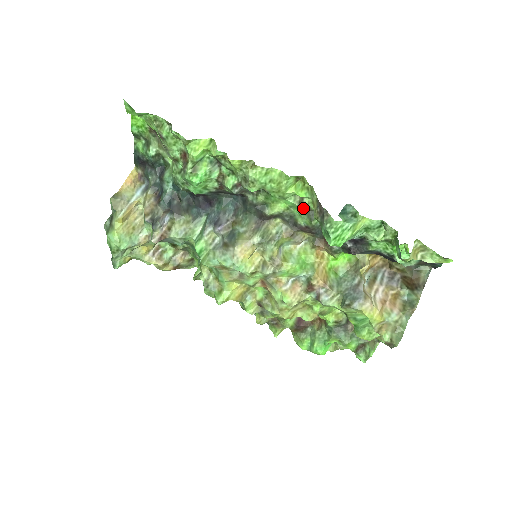
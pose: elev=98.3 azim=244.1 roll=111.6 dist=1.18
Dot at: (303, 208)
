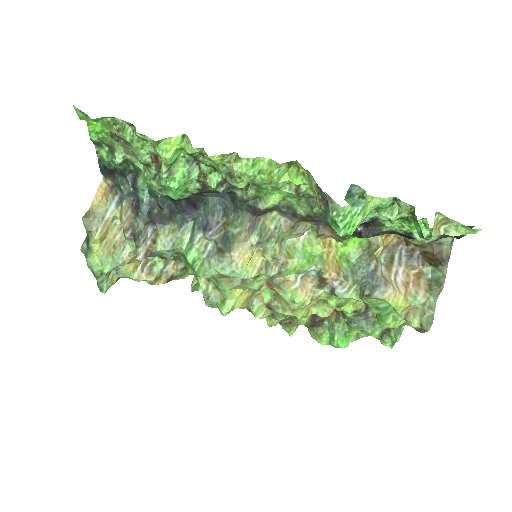
Dot at: (301, 196)
